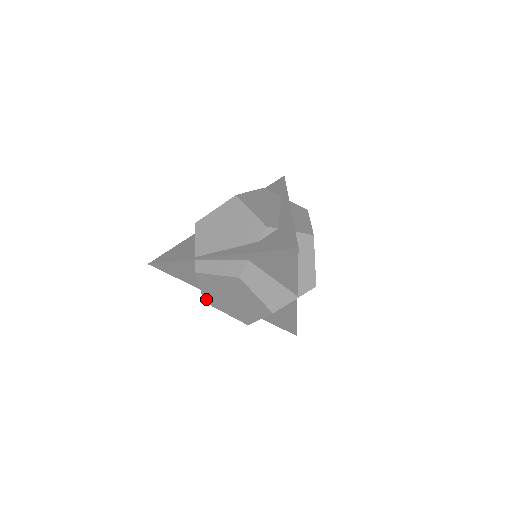
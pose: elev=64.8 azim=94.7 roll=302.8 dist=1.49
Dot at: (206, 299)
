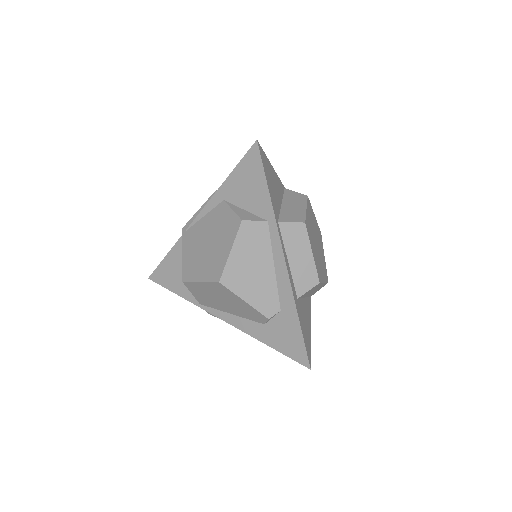
Dot at: occluded
